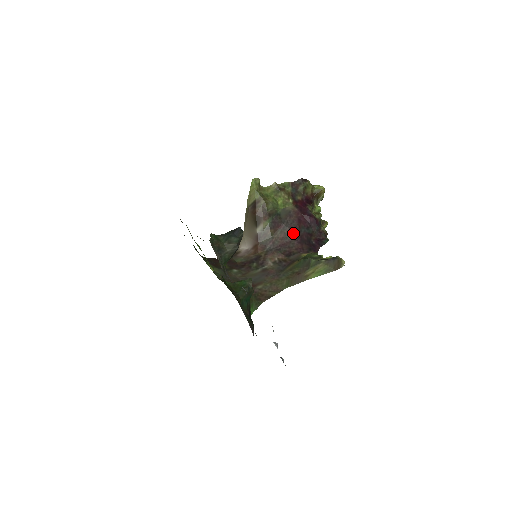
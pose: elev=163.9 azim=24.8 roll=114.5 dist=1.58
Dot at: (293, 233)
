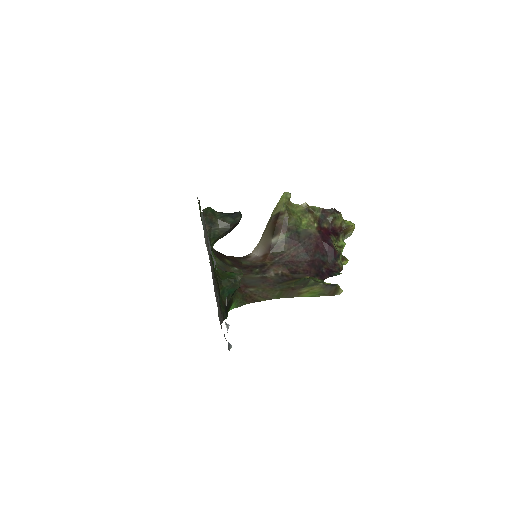
Dot at: (306, 255)
